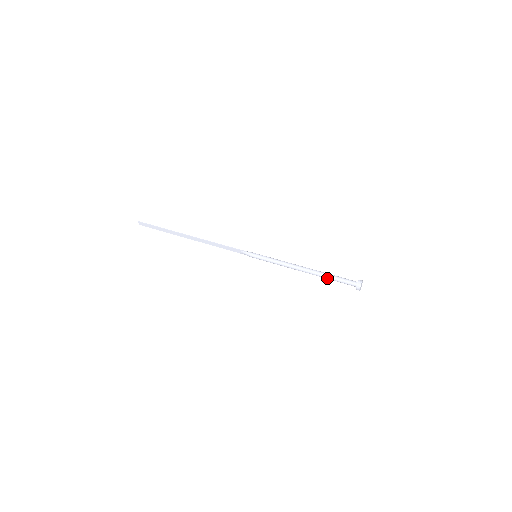
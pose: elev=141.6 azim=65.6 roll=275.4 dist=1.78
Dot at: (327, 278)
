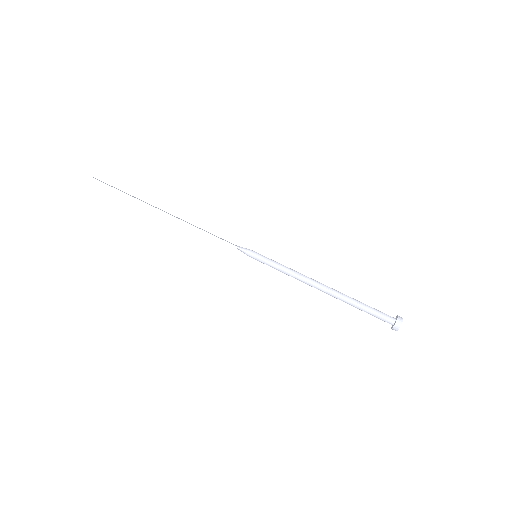
Dot at: (353, 306)
